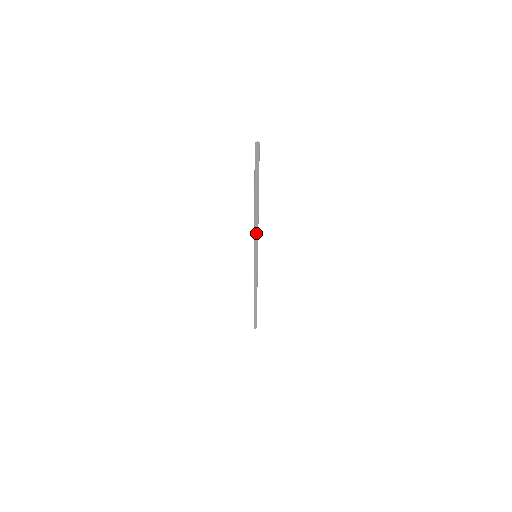
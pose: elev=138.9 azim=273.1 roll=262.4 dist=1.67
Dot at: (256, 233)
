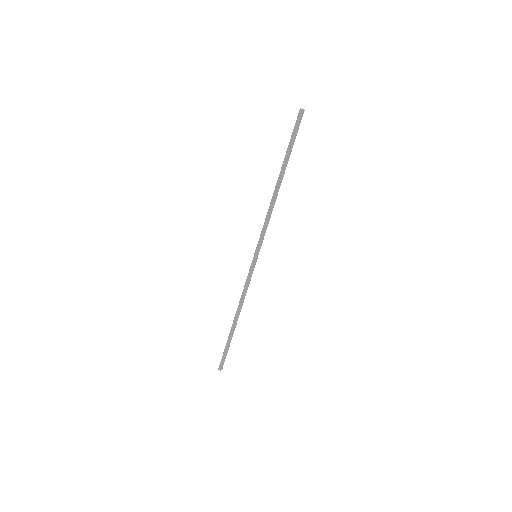
Dot at: (267, 222)
